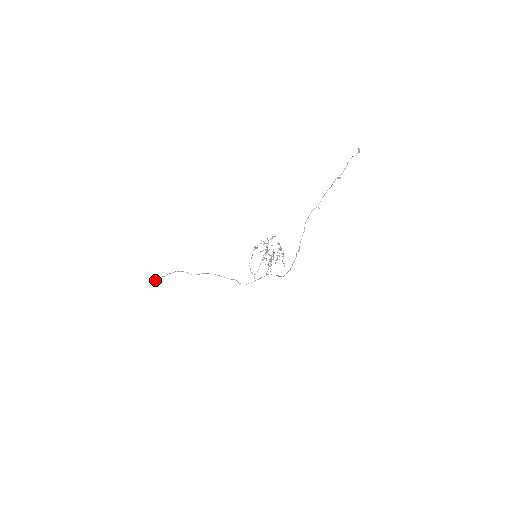
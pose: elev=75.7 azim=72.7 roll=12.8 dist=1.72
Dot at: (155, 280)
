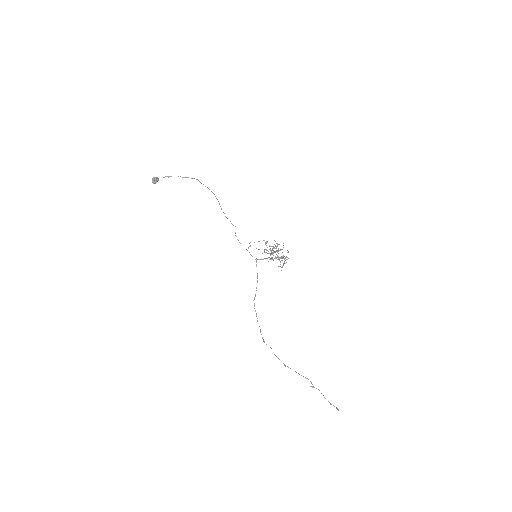
Dot at: (154, 183)
